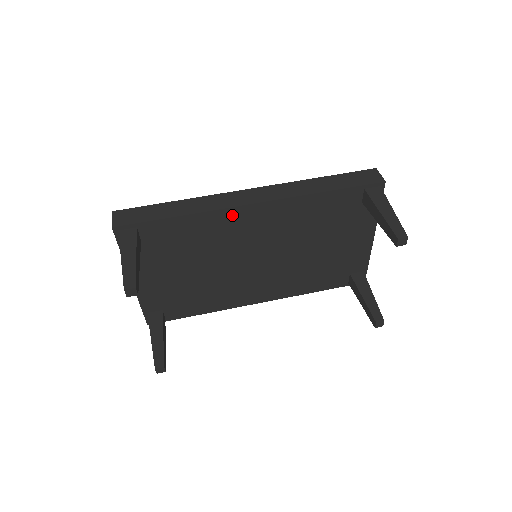
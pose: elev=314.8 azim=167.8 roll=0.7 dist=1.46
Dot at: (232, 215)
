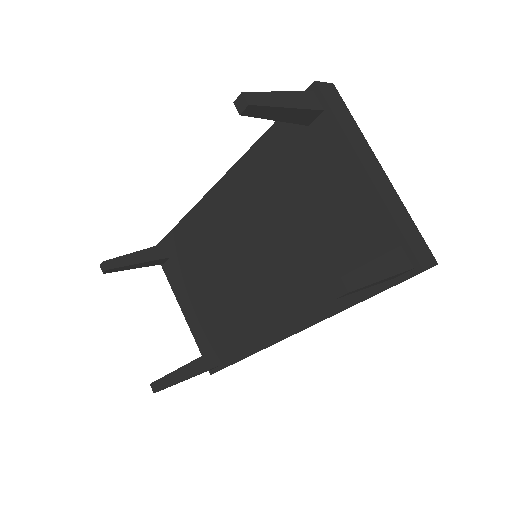
Dot at: (208, 205)
